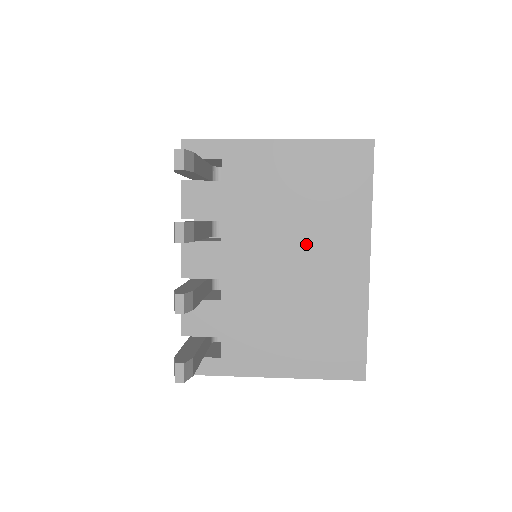
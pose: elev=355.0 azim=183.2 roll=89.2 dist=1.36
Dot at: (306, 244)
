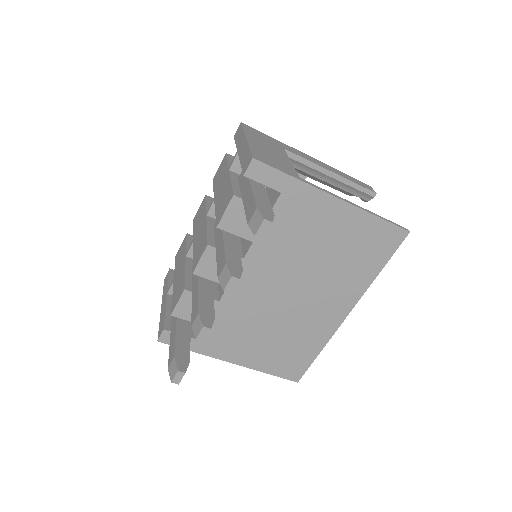
Dot at: (311, 286)
